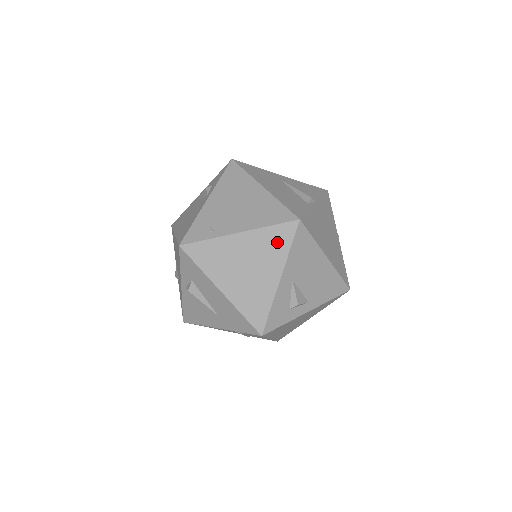
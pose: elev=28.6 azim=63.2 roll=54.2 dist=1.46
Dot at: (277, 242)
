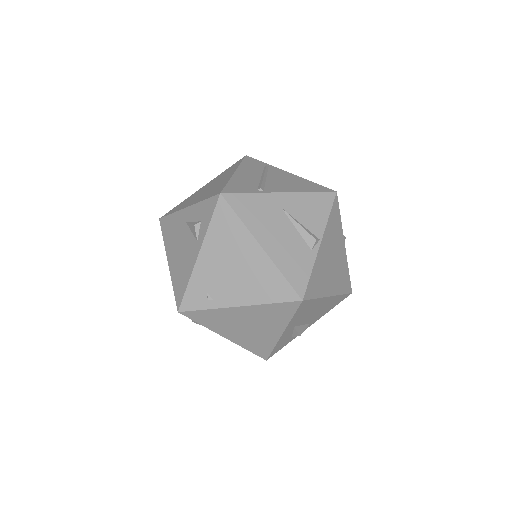
Dot at: (279, 313)
